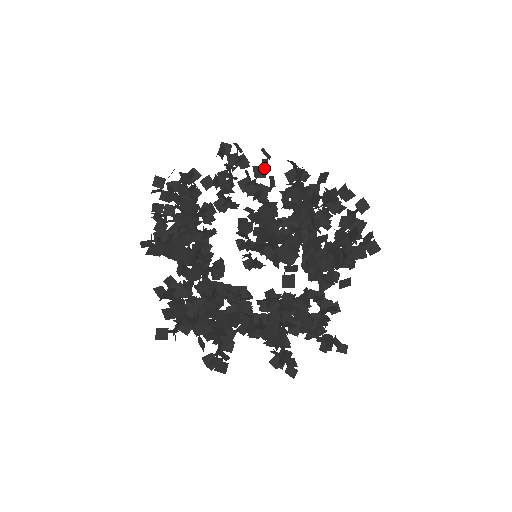
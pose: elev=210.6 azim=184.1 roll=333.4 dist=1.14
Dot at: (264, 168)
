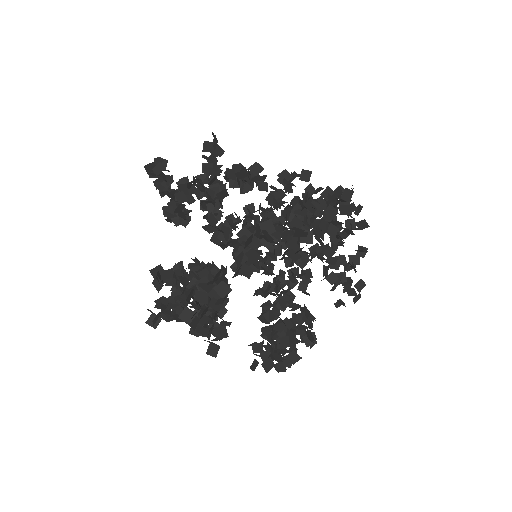
Dot at: (300, 236)
